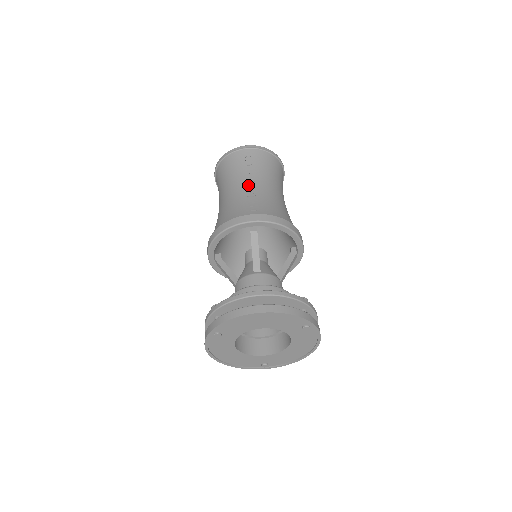
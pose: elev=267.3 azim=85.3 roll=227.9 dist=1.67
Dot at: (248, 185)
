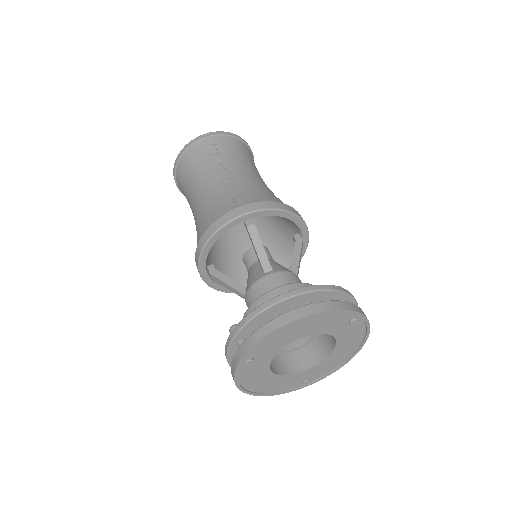
Dot at: (222, 176)
